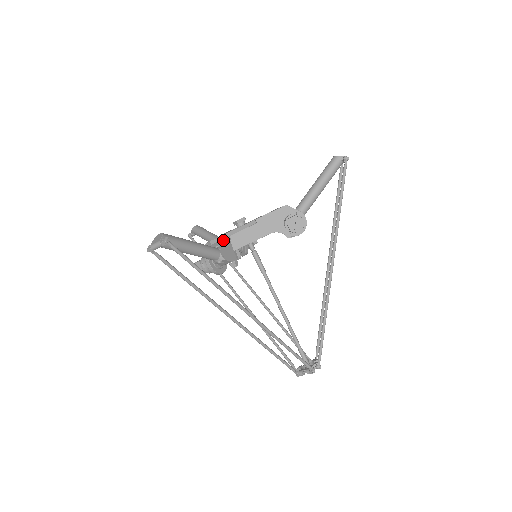
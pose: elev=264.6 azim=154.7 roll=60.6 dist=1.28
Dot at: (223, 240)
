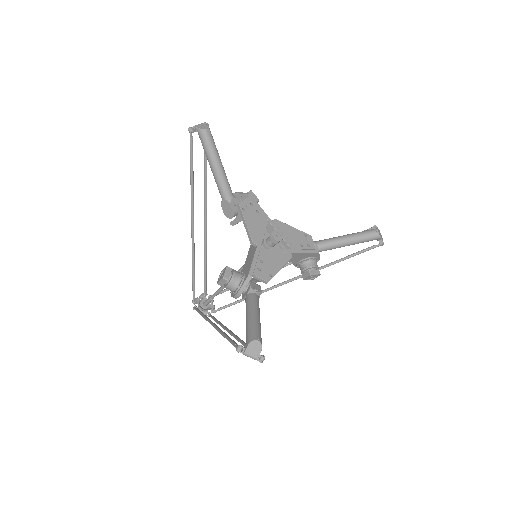
Dot at: (263, 279)
